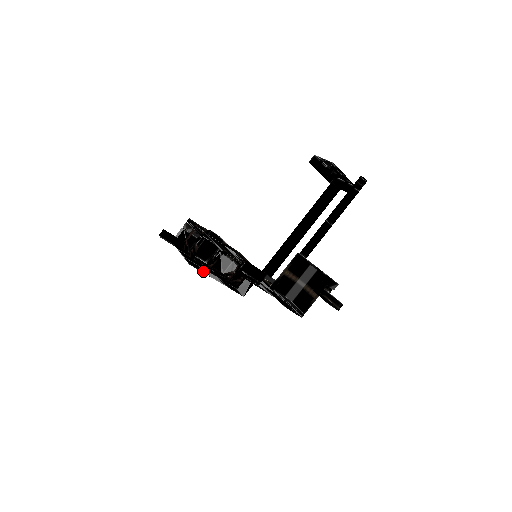
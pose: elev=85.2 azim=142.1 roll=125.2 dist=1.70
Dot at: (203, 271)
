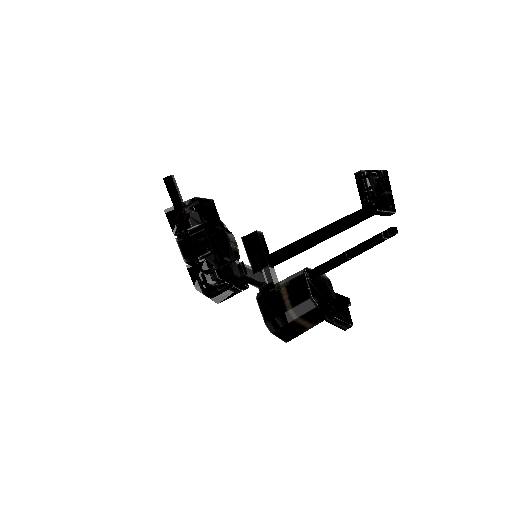
Dot at: occluded
